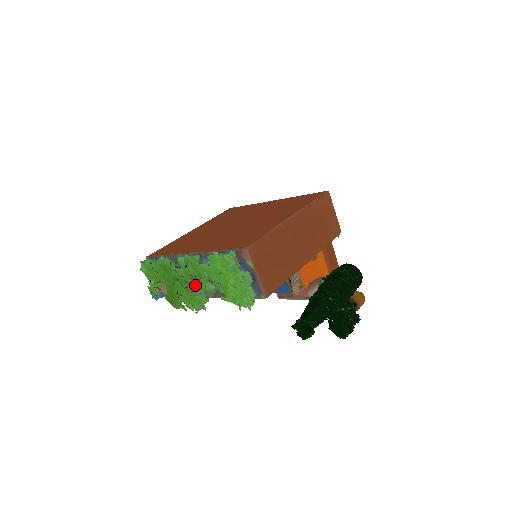
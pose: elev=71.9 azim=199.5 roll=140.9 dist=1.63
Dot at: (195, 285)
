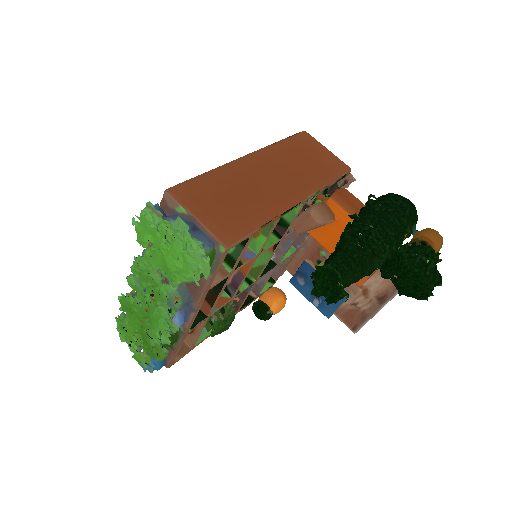
Dot at: (155, 302)
